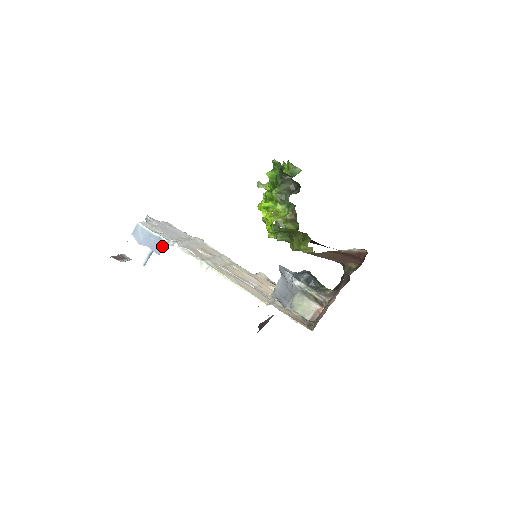
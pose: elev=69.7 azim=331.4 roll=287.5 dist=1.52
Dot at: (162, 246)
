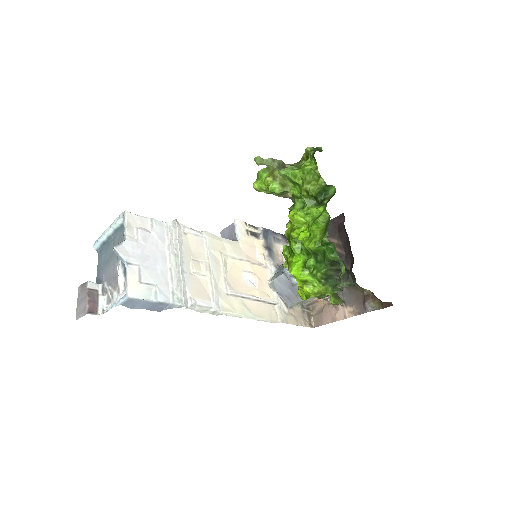
Dot at: (164, 307)
